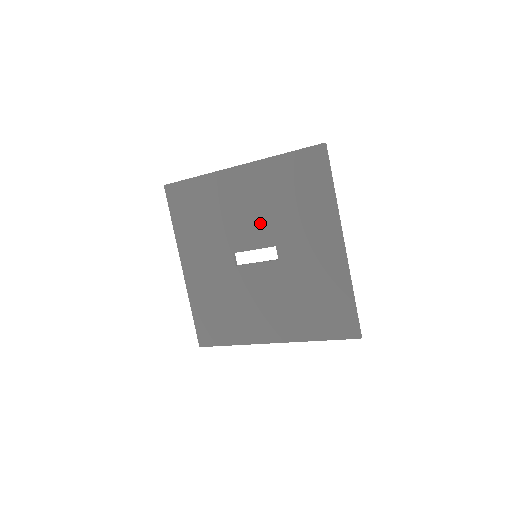
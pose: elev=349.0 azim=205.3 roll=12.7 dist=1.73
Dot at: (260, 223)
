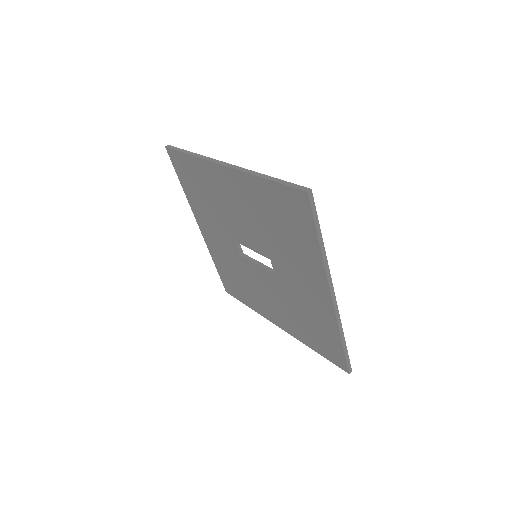
Dot at: (254, 232)
